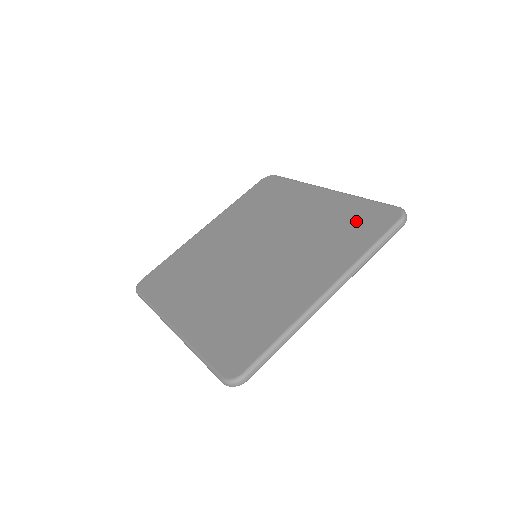
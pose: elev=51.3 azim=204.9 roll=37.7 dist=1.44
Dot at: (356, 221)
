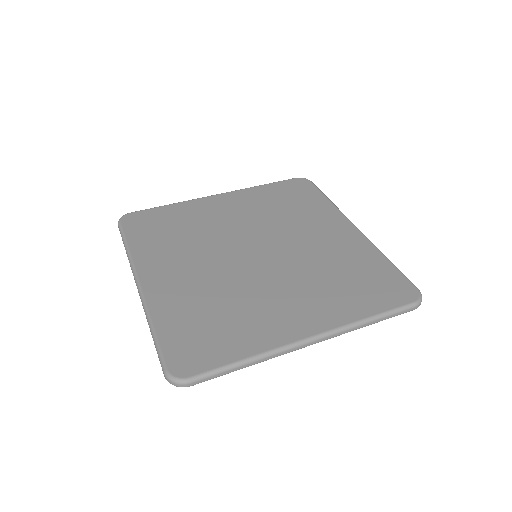
Dot at: (371, 279)
